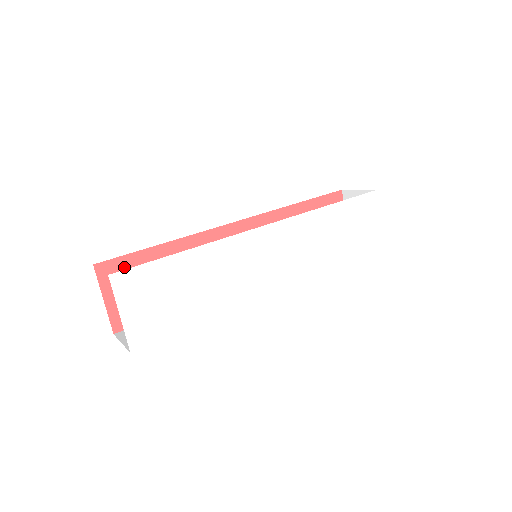
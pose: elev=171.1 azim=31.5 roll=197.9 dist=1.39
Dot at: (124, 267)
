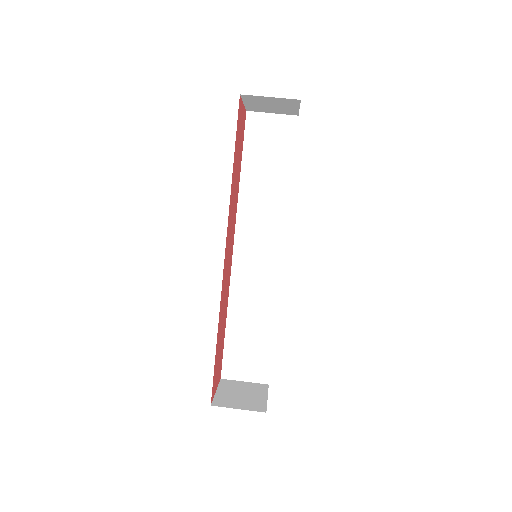
Dot at: (214, 377)
